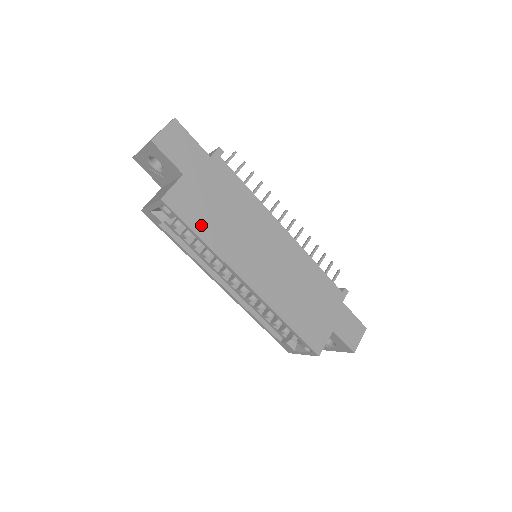
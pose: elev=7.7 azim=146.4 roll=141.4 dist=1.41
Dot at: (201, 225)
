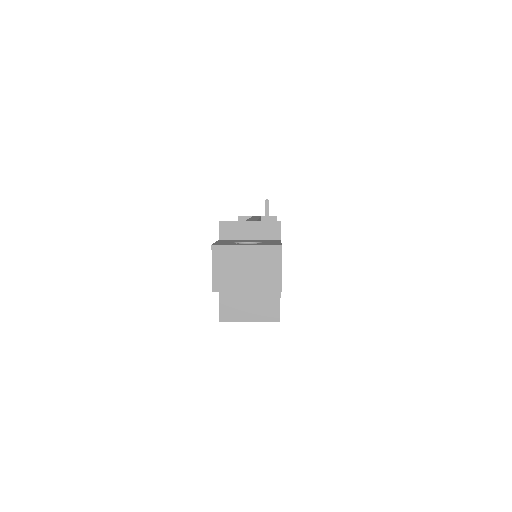
Dot at: occluded
